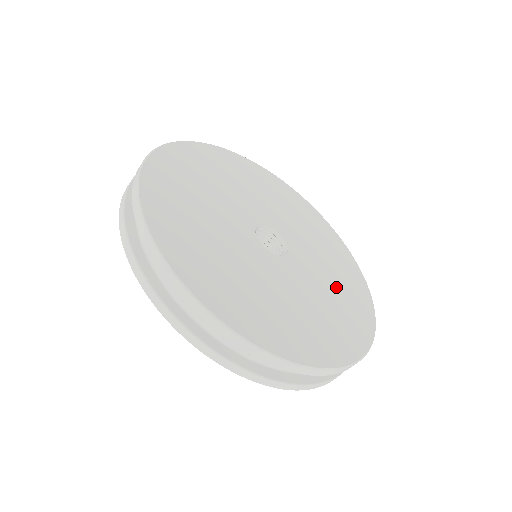
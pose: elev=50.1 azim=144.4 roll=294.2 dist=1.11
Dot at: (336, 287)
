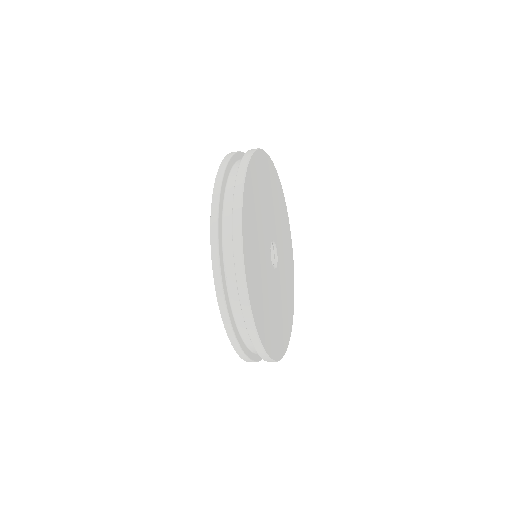
Dot at: (287, 286)
